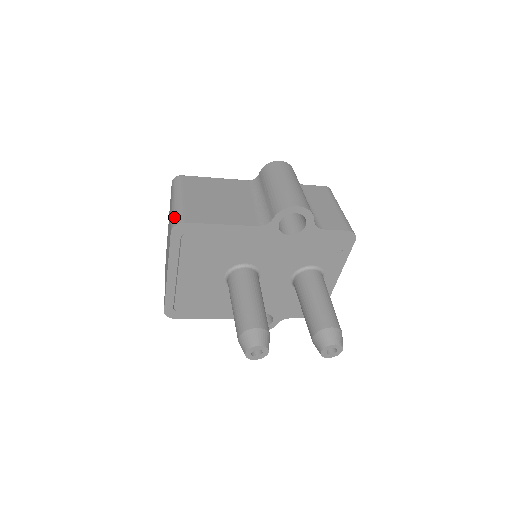
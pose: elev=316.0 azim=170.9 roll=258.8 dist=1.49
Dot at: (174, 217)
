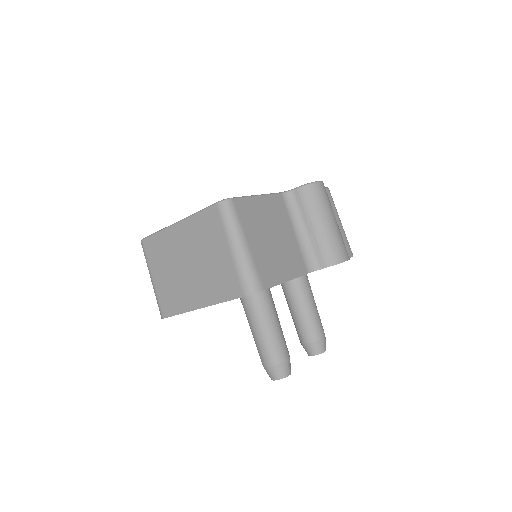
Dot at: (247, 279)
